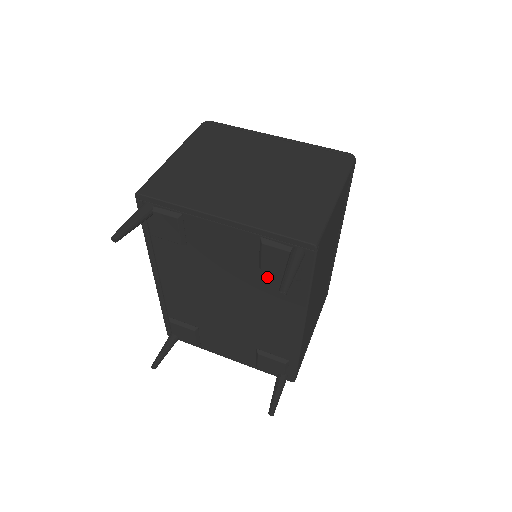
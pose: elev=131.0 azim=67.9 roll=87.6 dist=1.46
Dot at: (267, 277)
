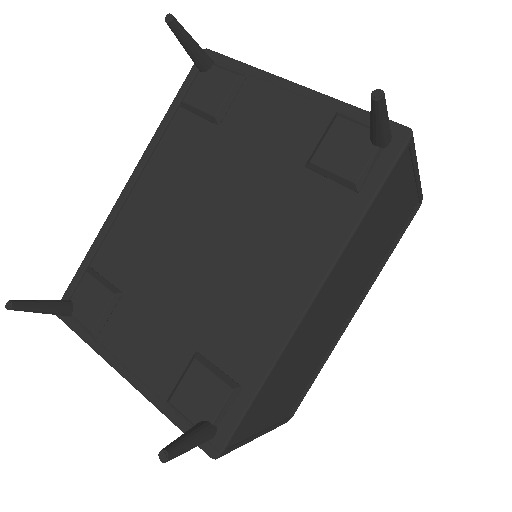
Dot at: (307, 185)
